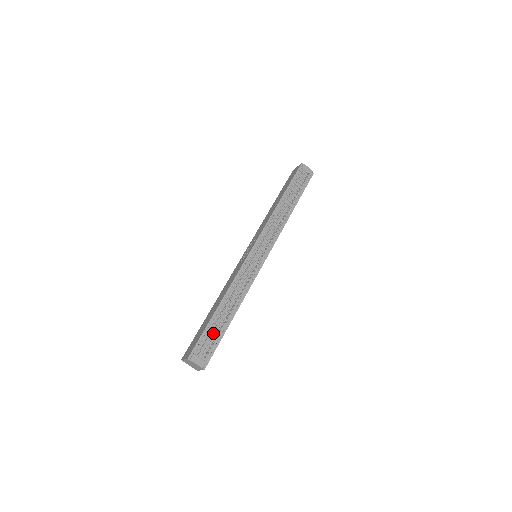
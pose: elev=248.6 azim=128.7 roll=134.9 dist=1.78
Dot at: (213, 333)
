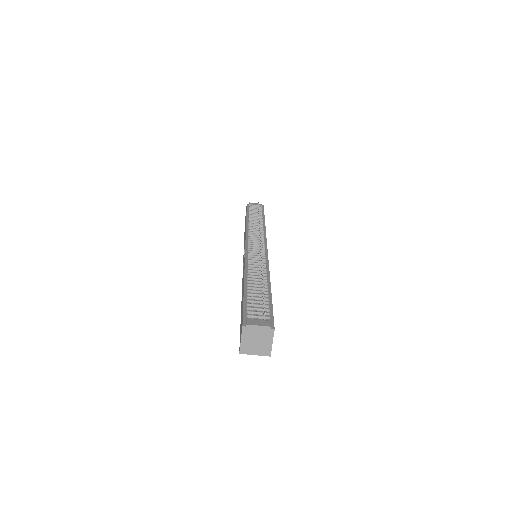
Dot at: (257, 301)
